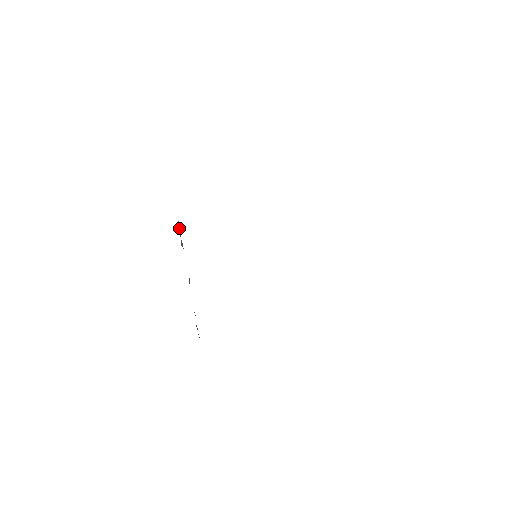
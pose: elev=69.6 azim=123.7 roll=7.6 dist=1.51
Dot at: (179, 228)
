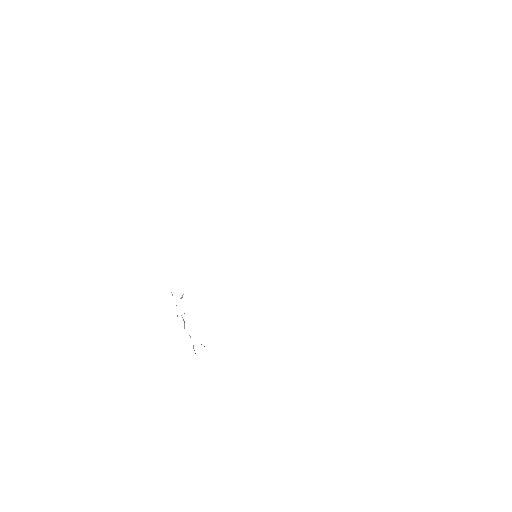
Dot at: occluded
